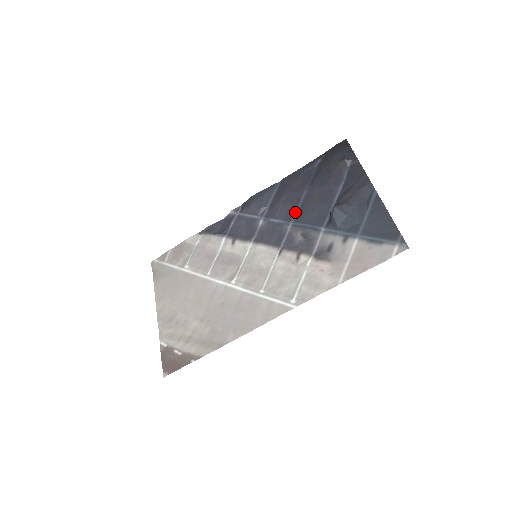
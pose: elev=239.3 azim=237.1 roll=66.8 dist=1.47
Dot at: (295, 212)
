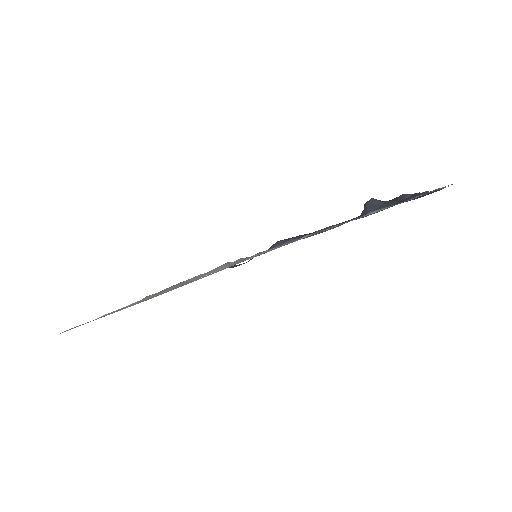
Dot at: occluded
